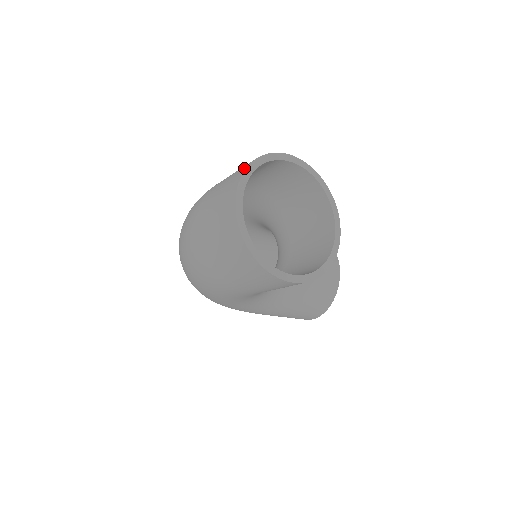
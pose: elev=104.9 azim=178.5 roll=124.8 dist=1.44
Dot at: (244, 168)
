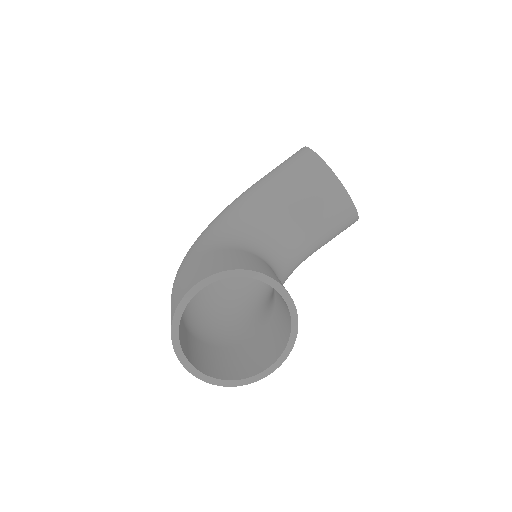
Dot at: occluded
